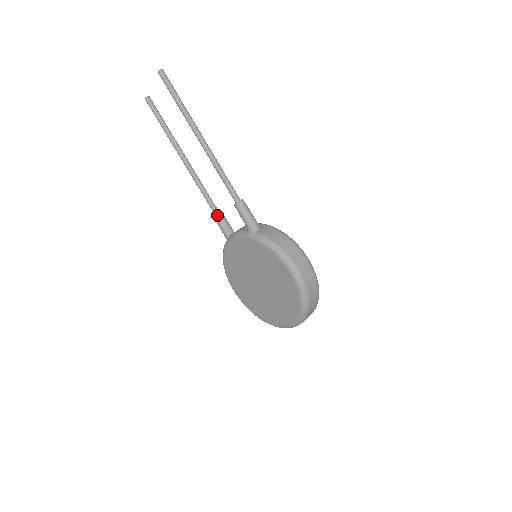
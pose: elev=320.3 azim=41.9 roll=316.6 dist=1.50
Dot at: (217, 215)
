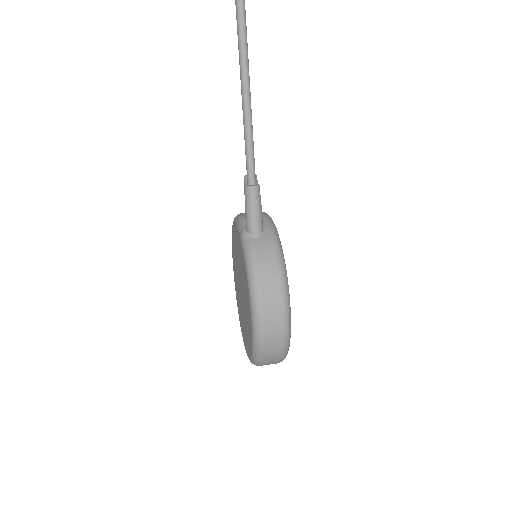
Dot at: occluded
